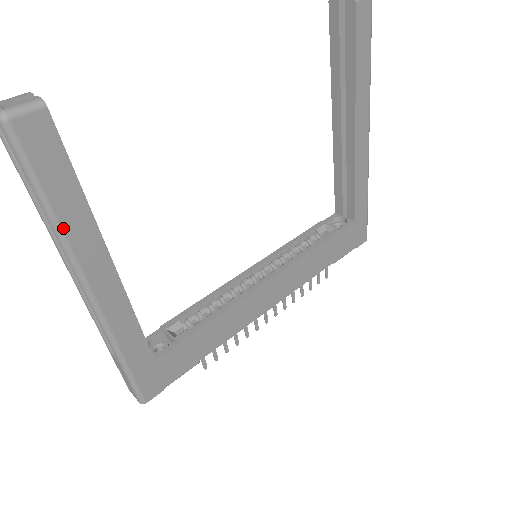
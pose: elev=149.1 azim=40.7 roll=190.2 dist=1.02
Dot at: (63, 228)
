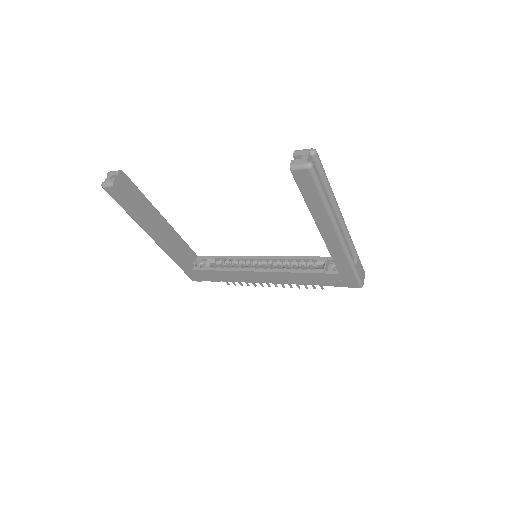
Dot at: (133, 218)
